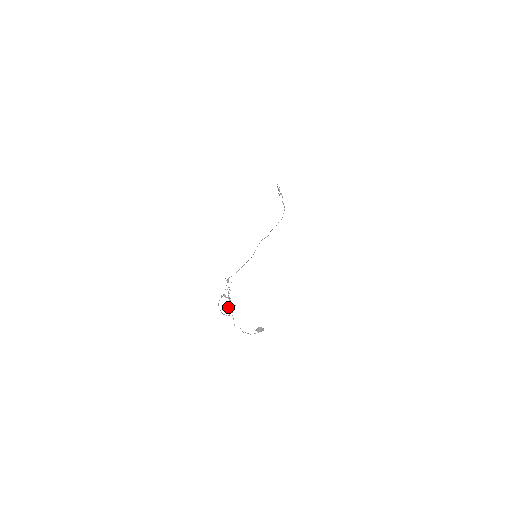
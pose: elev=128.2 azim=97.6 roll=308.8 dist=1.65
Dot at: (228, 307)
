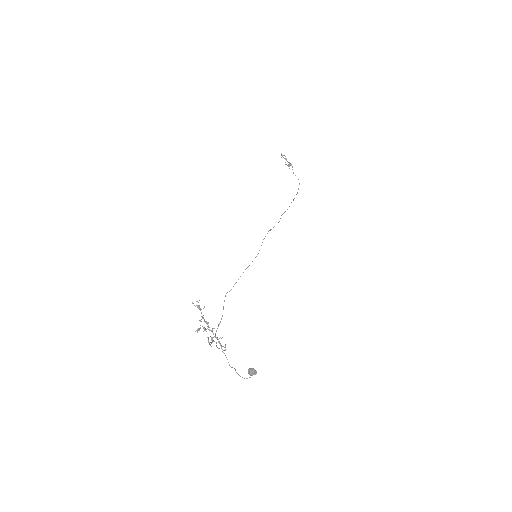
Dot at: occluded
